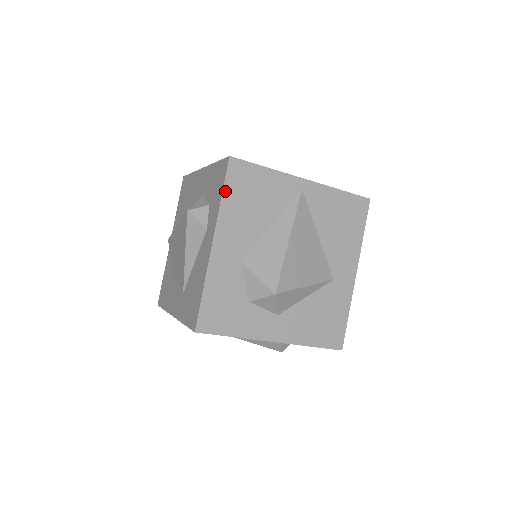
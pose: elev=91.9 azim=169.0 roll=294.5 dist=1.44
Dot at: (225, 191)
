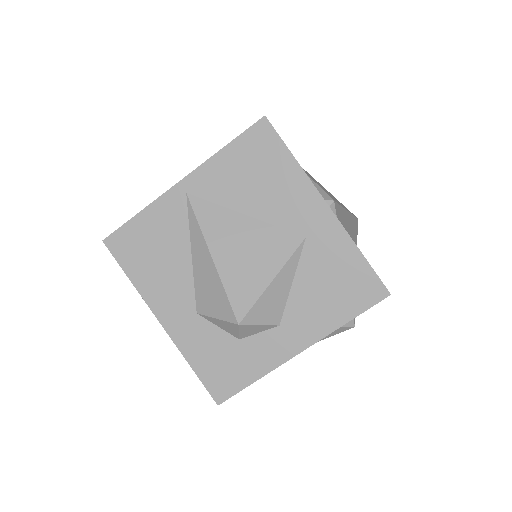
Dot at: (127, 272)
